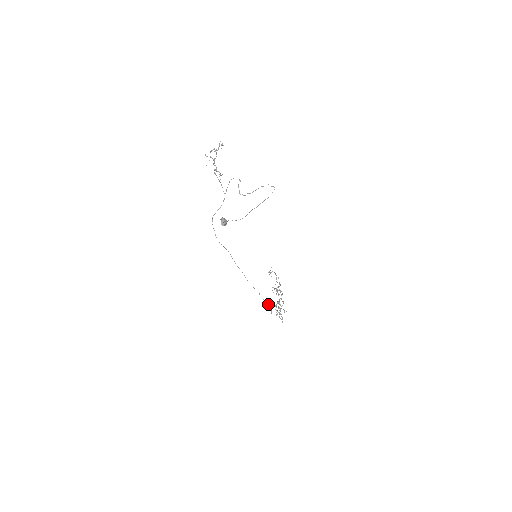
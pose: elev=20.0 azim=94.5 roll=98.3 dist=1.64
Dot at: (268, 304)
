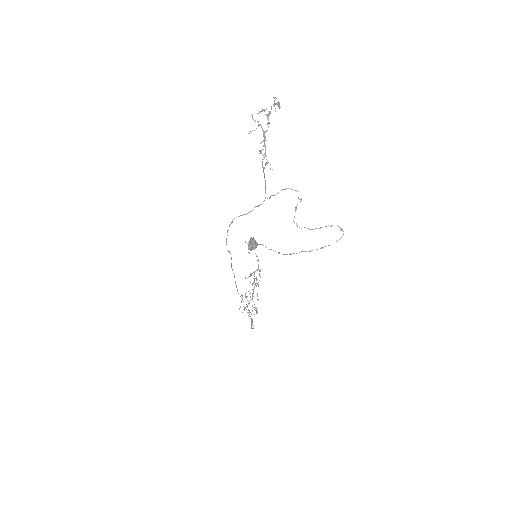
Dot at: occluded
